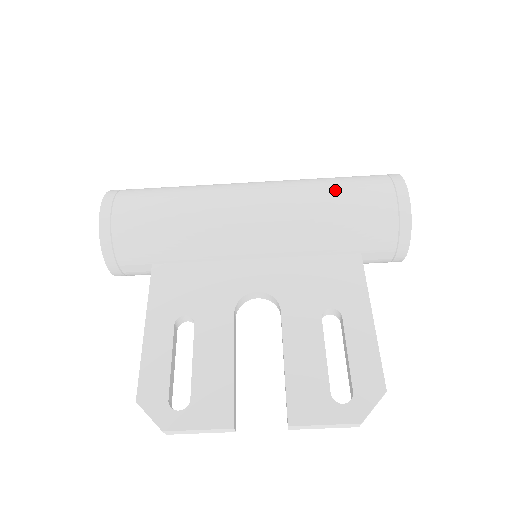
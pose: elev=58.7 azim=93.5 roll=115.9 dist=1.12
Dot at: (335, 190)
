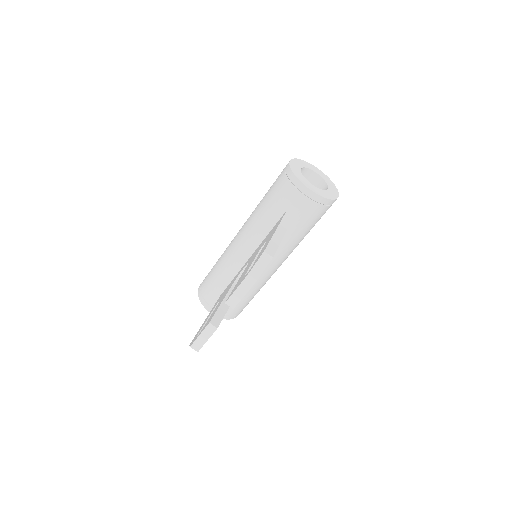
Dot at: occluded
